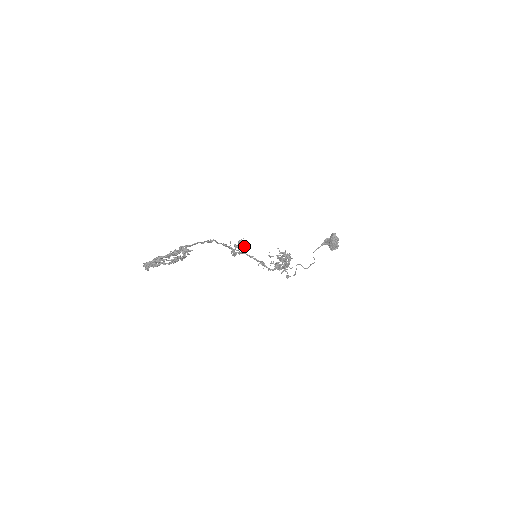
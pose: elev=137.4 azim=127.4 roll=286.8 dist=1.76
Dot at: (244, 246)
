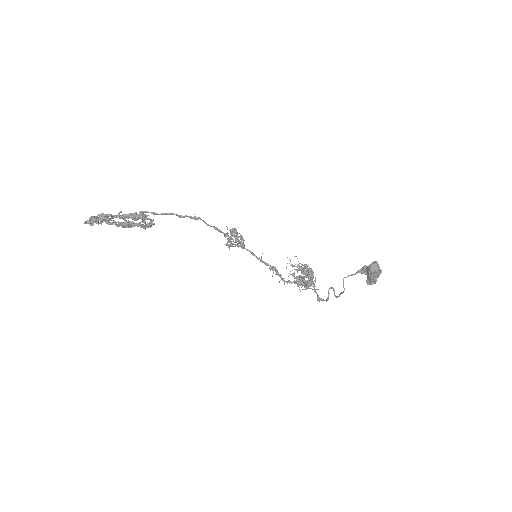
Dot at: occluded
